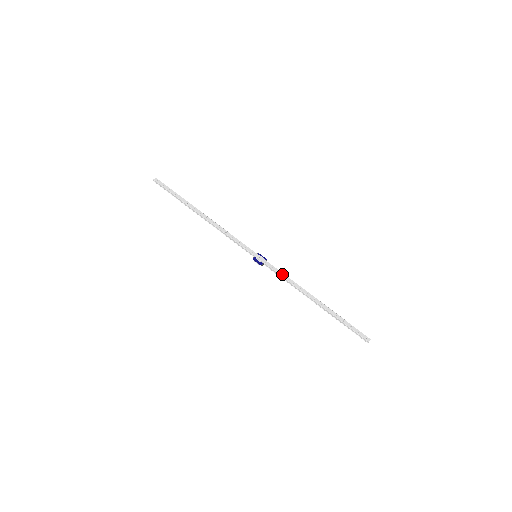
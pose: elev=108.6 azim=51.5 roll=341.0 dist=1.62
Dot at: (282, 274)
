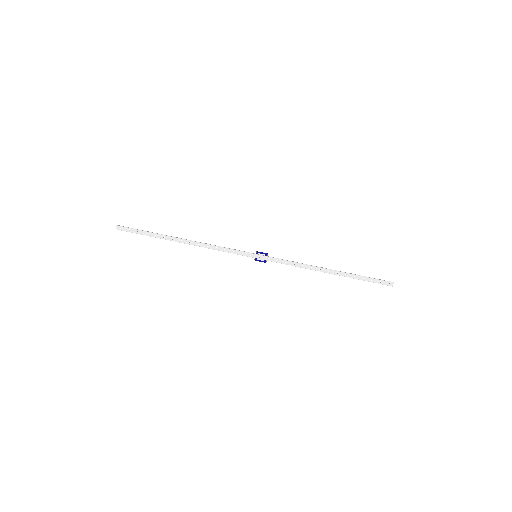
Dot at: (288, 263)
